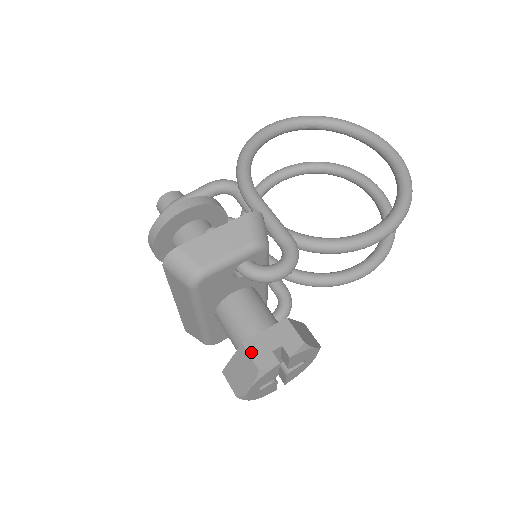
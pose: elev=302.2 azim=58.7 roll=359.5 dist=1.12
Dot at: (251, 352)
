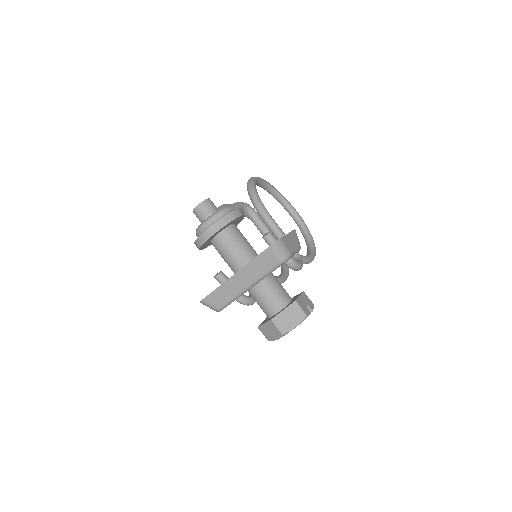
Dot at: (300, 306)
